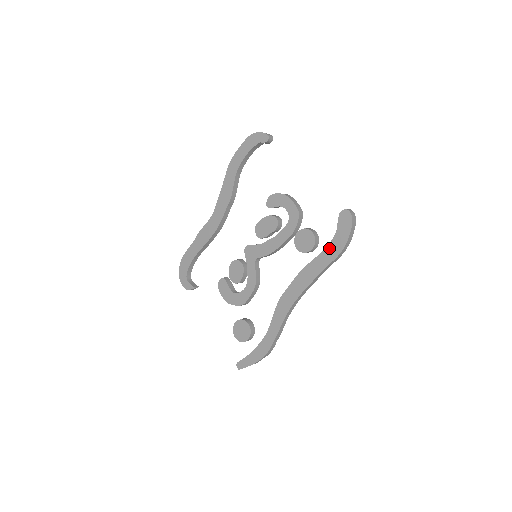
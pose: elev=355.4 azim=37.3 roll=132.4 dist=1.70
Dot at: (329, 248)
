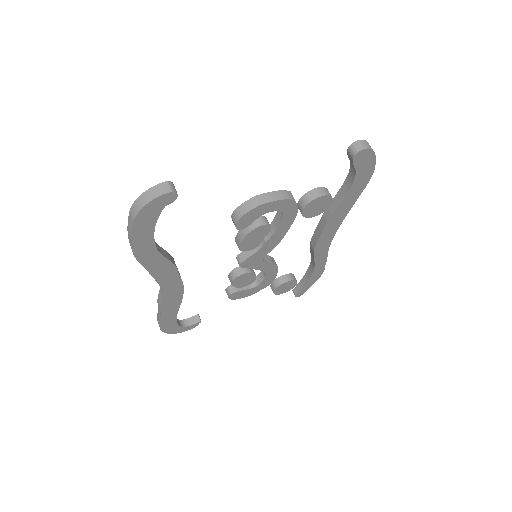
Dot at: (354, 188)
